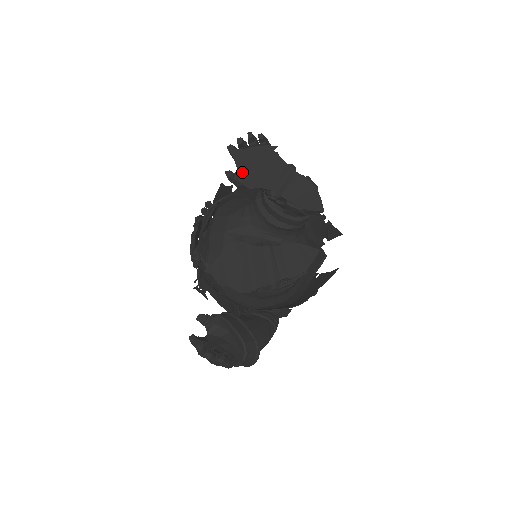
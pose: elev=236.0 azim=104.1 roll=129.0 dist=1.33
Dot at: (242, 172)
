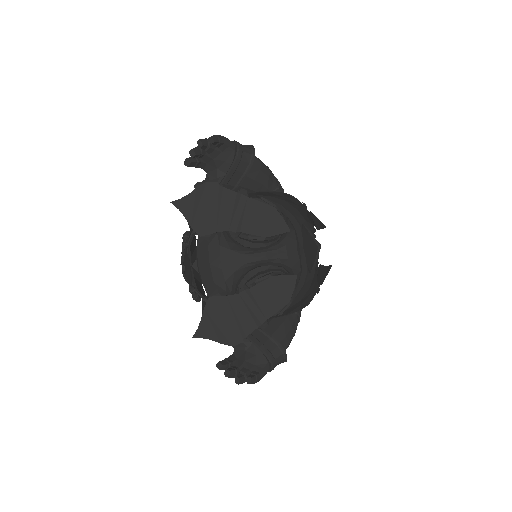
Dot at: (193, 223)
